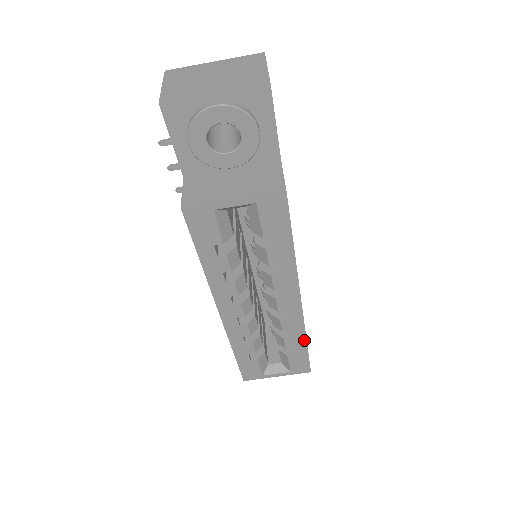
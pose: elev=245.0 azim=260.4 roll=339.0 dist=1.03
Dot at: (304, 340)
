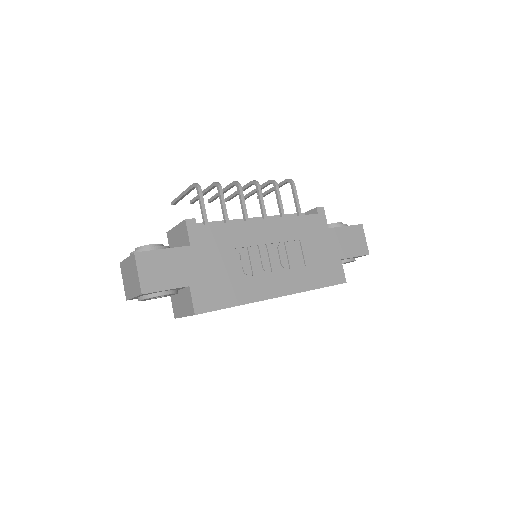
Dot at: occluded
